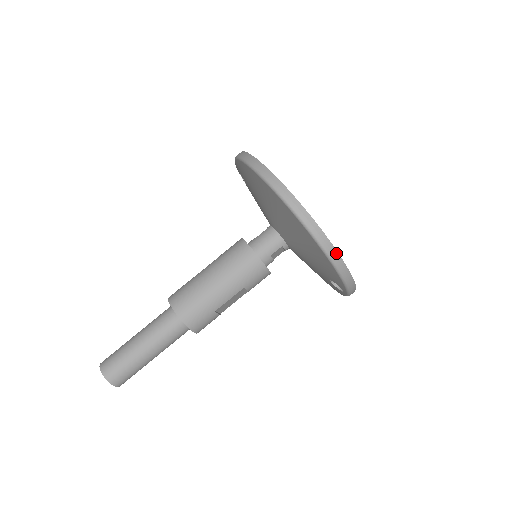
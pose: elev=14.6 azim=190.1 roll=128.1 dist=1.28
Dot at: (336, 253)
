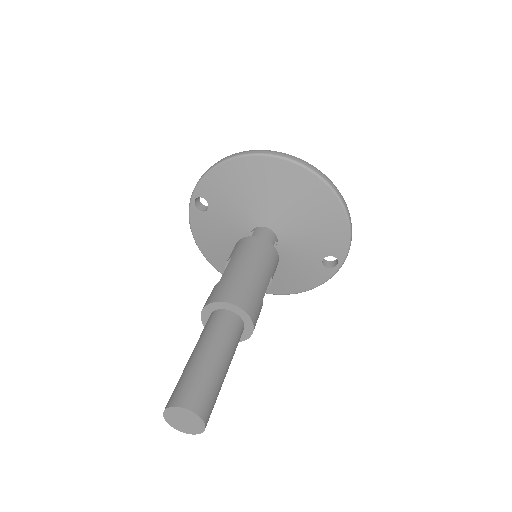
Dot at: (347, 207)
